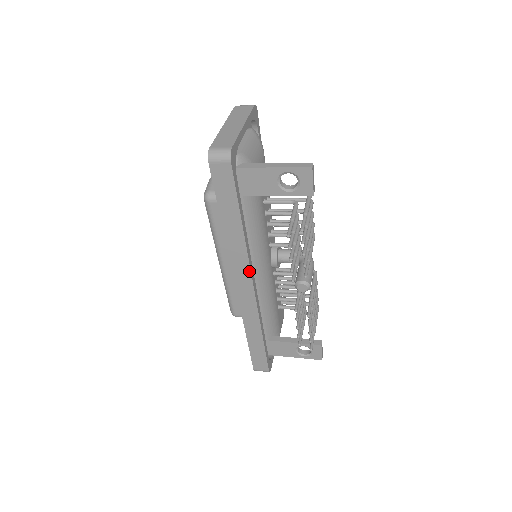
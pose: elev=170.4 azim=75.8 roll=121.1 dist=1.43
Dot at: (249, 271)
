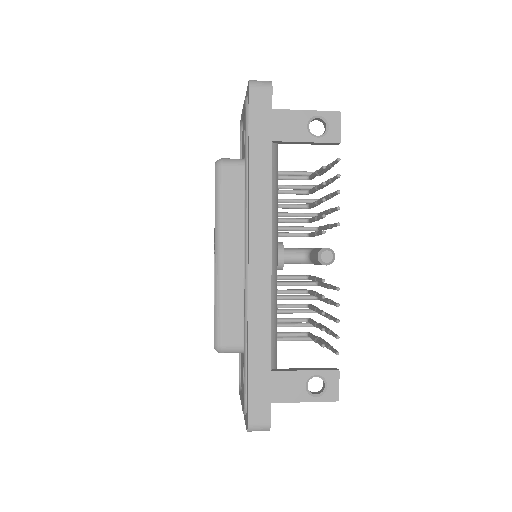
Dot at: (269, 229)
